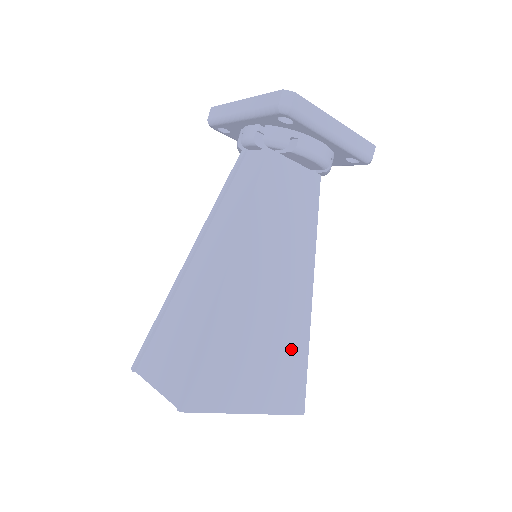
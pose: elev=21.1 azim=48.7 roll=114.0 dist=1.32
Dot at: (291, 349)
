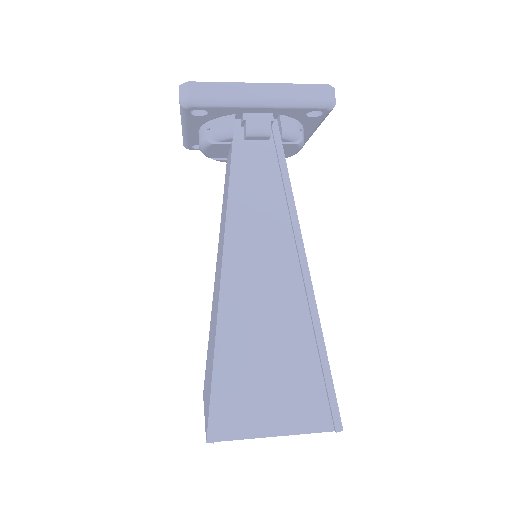
Dot at: occluded
